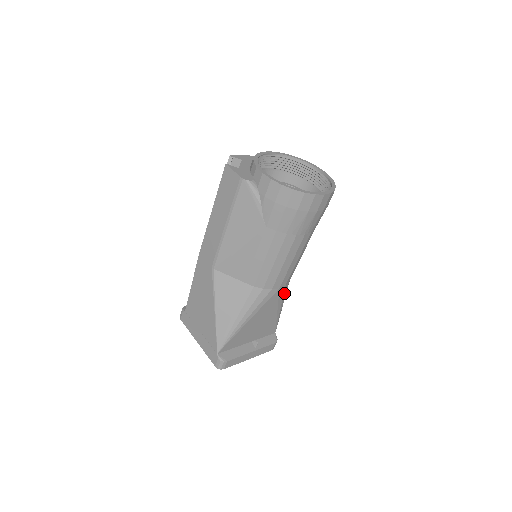
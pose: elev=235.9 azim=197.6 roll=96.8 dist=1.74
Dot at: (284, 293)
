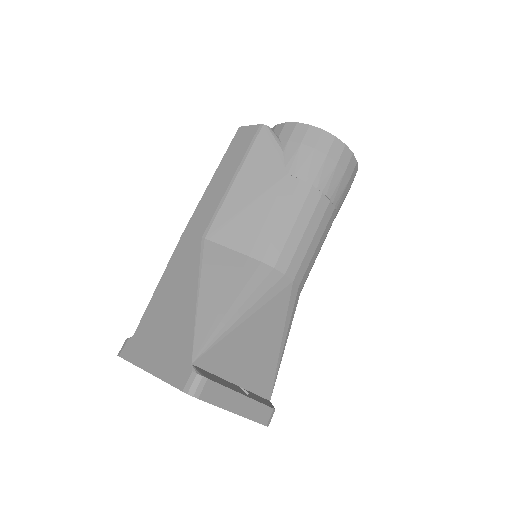
Dot at: (294, 306)
